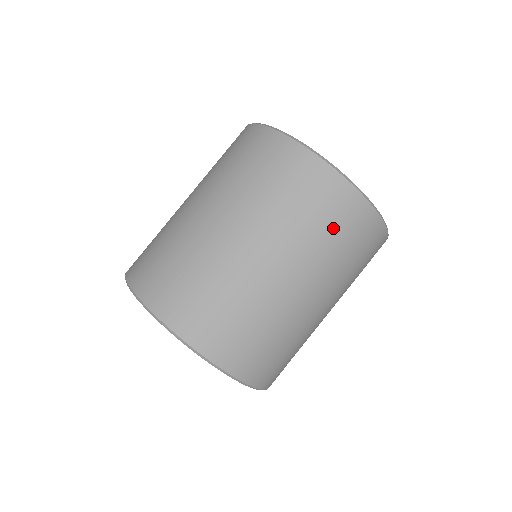
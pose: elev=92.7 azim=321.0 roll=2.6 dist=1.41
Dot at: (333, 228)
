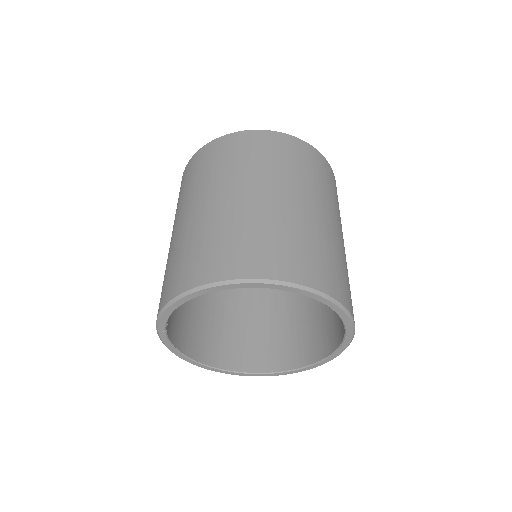
Dot at: (308, 166)
